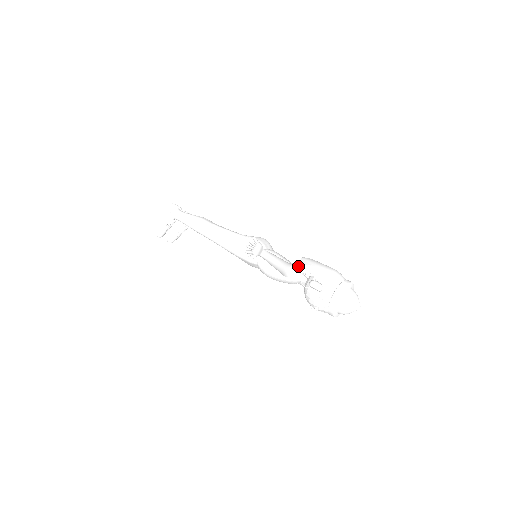
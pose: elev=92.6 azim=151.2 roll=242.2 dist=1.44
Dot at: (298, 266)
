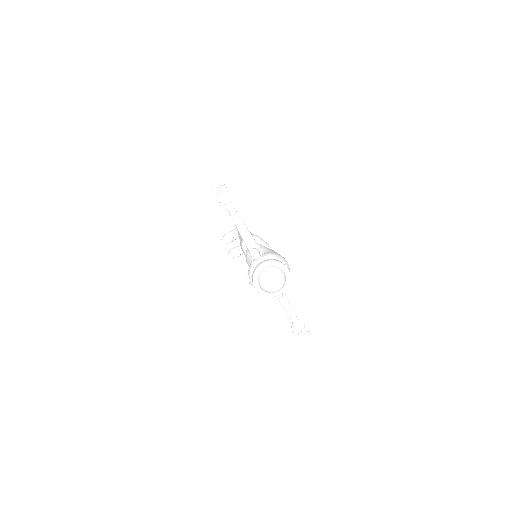
Dot at: (259, 244)
